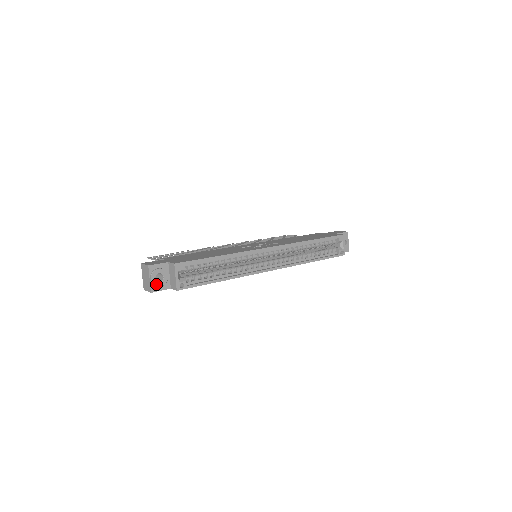
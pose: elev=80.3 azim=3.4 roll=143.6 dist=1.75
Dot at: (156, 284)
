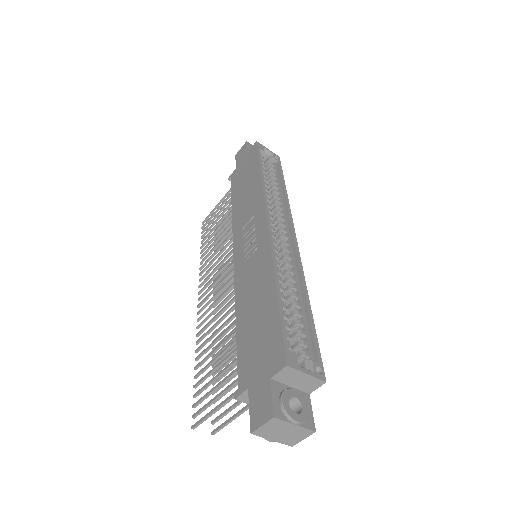
Dot at: (305, 416)
